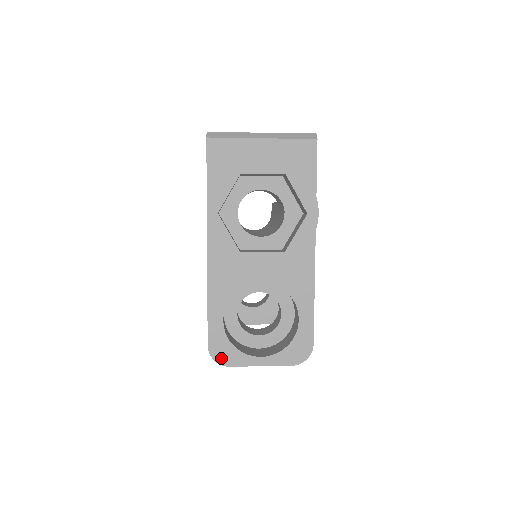
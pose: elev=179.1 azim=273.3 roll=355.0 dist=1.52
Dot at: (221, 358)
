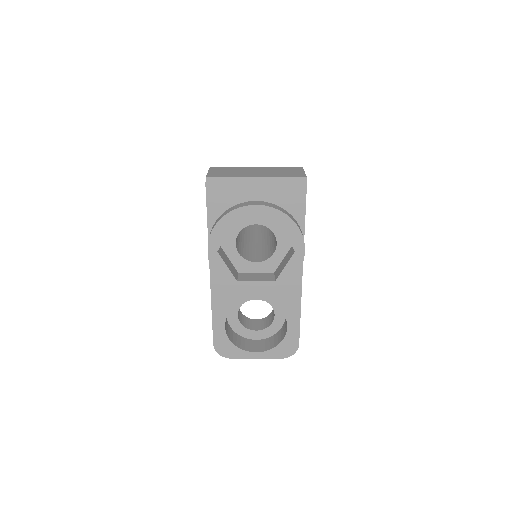
Dot at: (224, 353)
